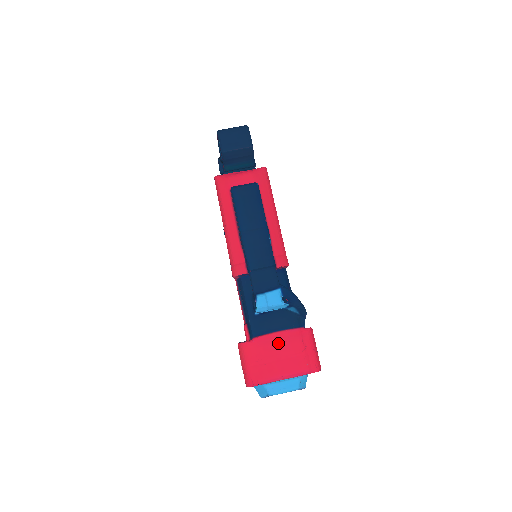
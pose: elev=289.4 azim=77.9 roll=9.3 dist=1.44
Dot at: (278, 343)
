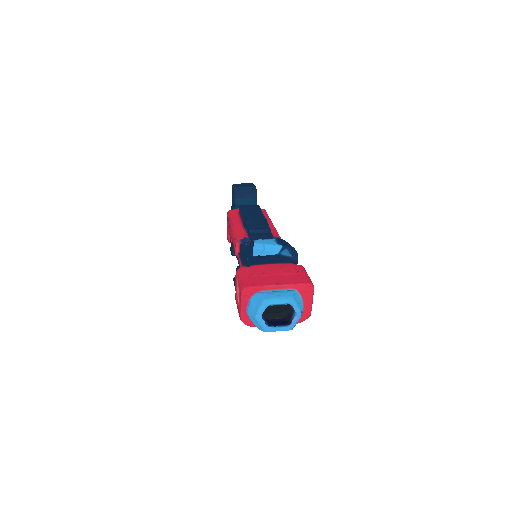
Dot at: (273, 268)
